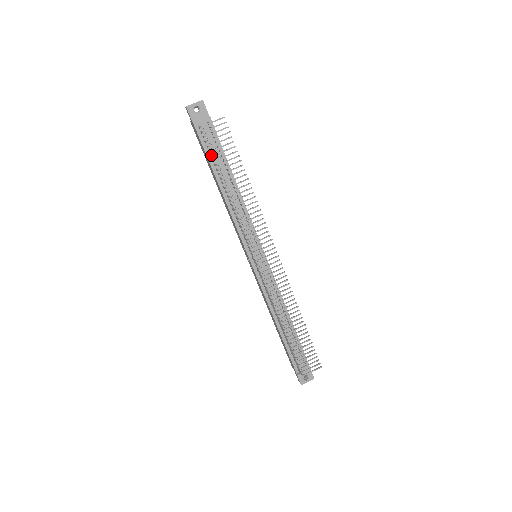
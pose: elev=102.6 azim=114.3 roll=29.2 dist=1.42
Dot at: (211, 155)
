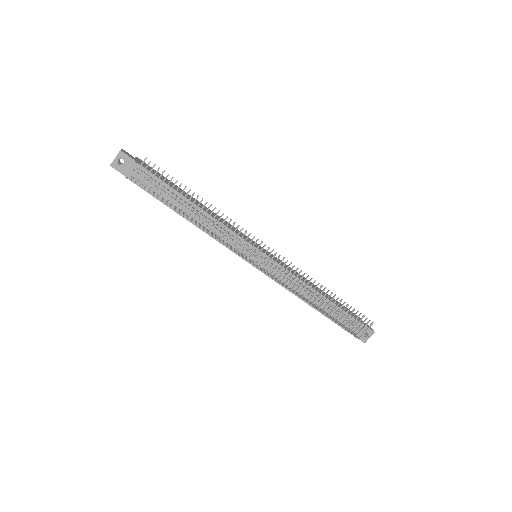
Dot at: occluded
